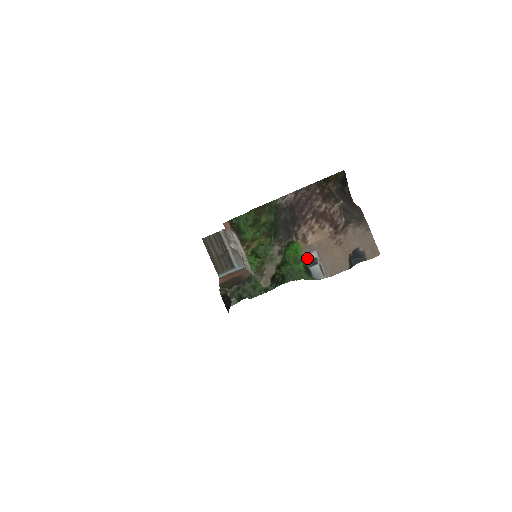
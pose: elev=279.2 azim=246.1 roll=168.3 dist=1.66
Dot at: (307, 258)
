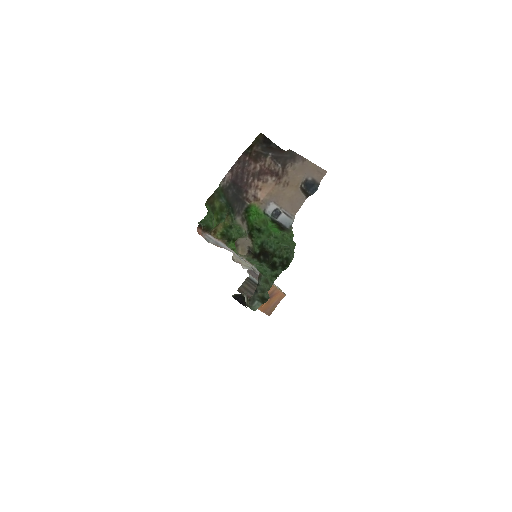
Dot at: (269, 213)
